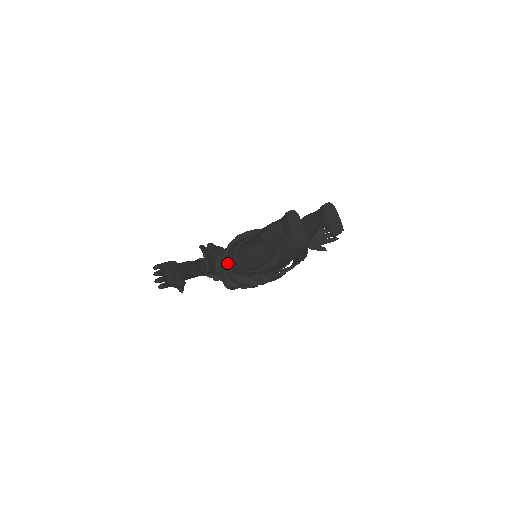
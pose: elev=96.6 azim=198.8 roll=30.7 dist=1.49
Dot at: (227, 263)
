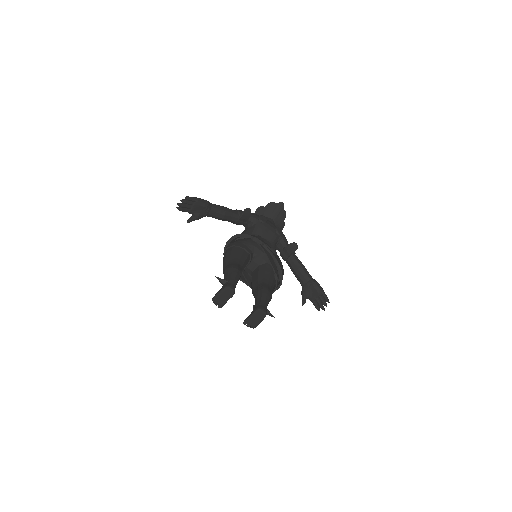
Dot at: (232, 240)
